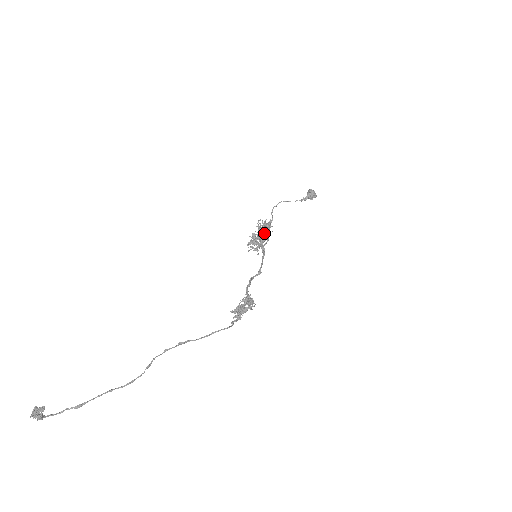
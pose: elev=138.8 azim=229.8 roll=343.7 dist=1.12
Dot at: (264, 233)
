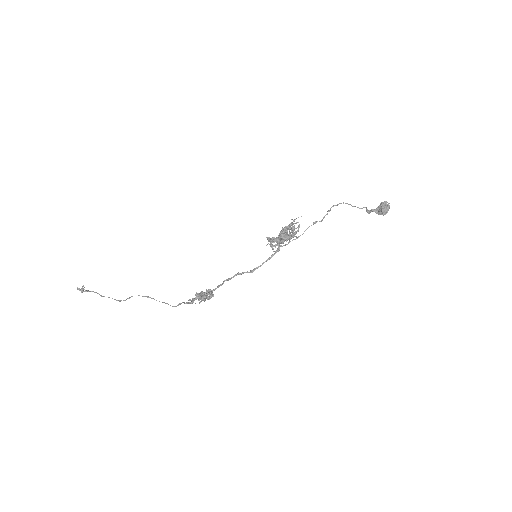
Dot at: (282, 236)
